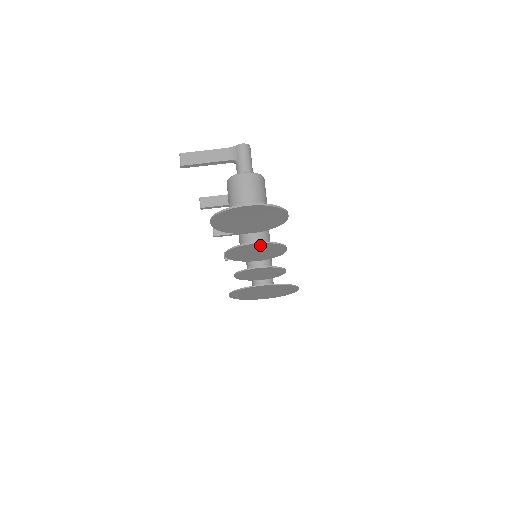
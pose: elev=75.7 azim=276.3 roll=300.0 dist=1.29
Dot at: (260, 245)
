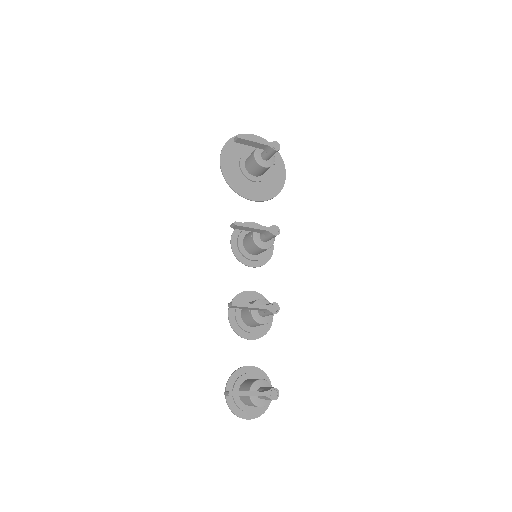
Dot at: (254, 334)
